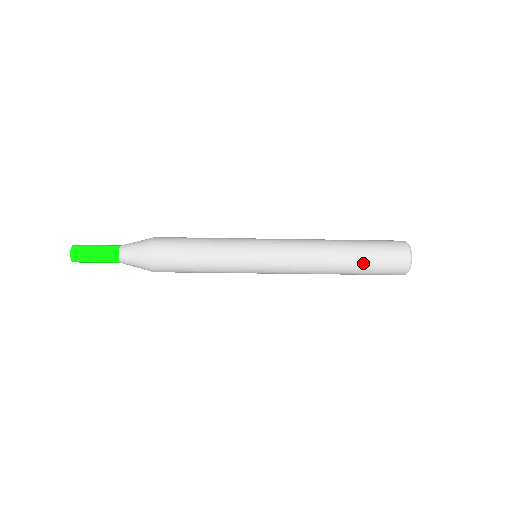
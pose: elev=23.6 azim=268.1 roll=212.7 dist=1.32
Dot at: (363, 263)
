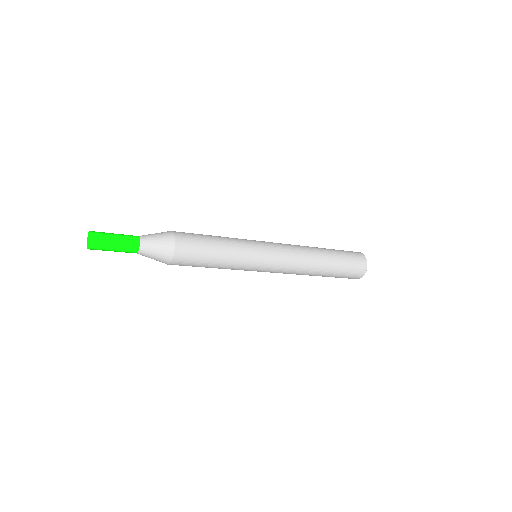
Dot at: (335, 273)
